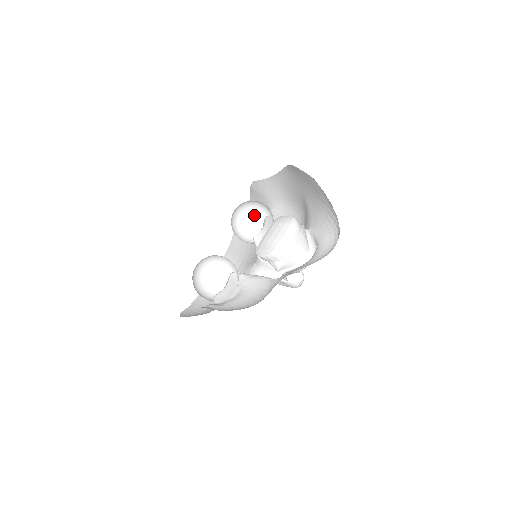
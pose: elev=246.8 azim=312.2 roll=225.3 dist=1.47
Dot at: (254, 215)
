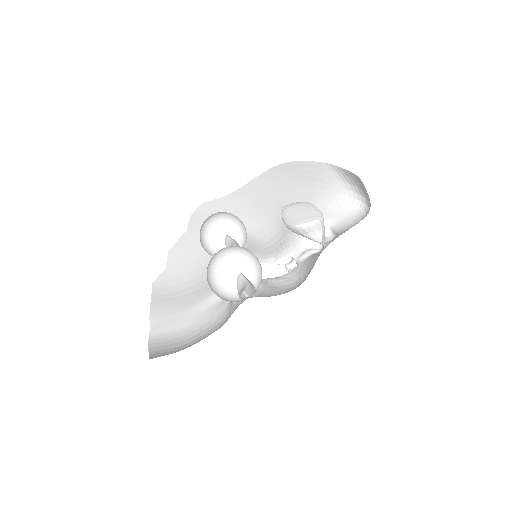
Dot at: (209, 237)
